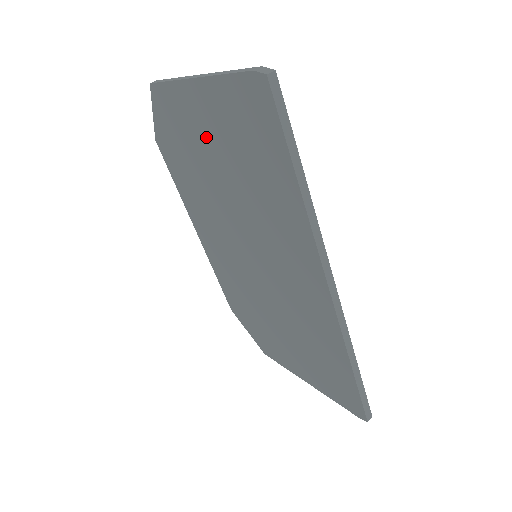
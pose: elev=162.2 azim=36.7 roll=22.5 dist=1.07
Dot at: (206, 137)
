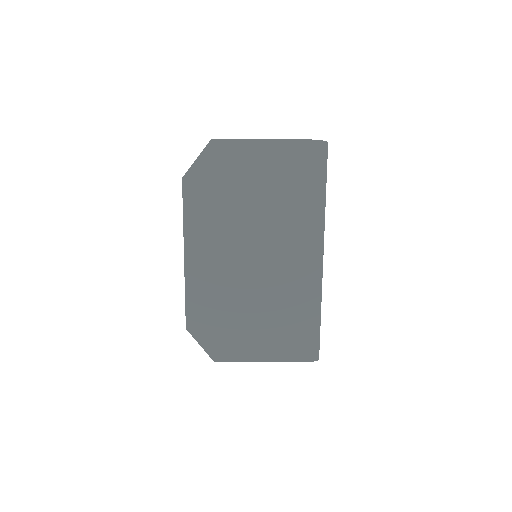
Dot at: (256, 173)
